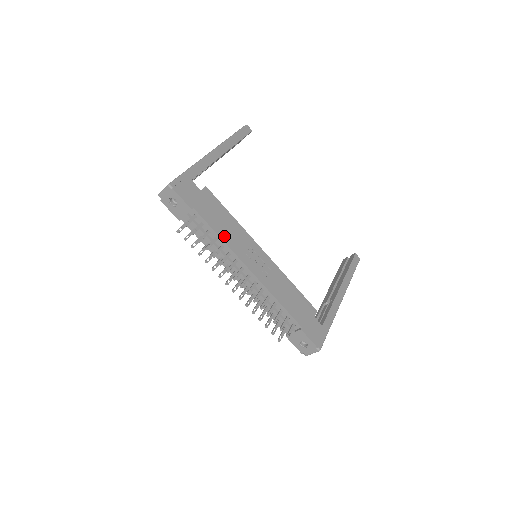
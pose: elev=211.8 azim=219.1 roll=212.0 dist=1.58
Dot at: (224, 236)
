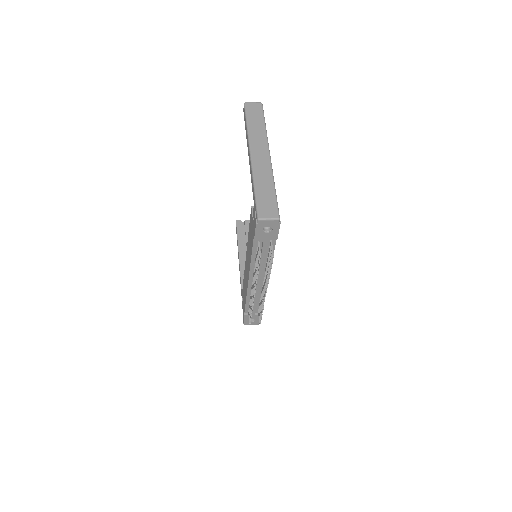
Dot at: occluded
